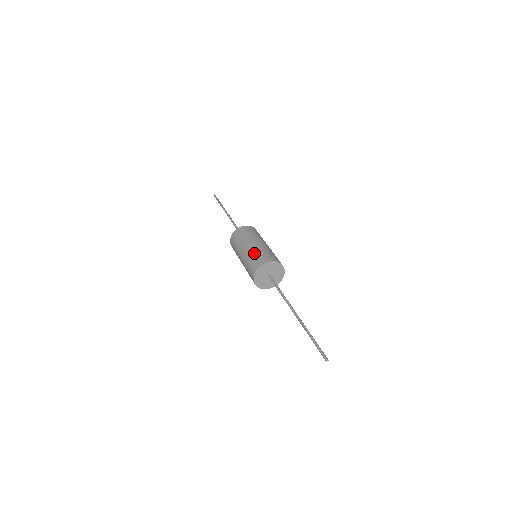
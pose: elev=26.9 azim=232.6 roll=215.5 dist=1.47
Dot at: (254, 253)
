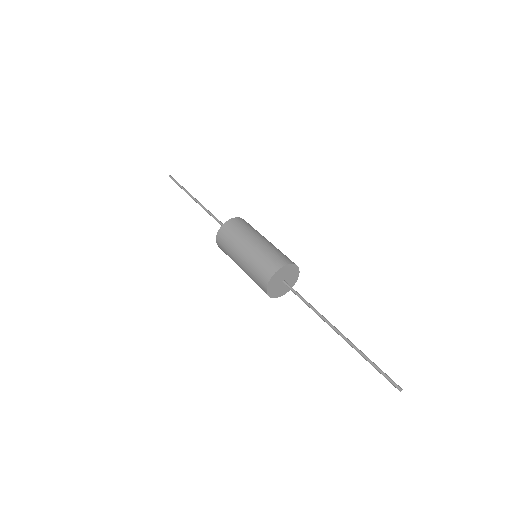
Dot at: (259, 257)
